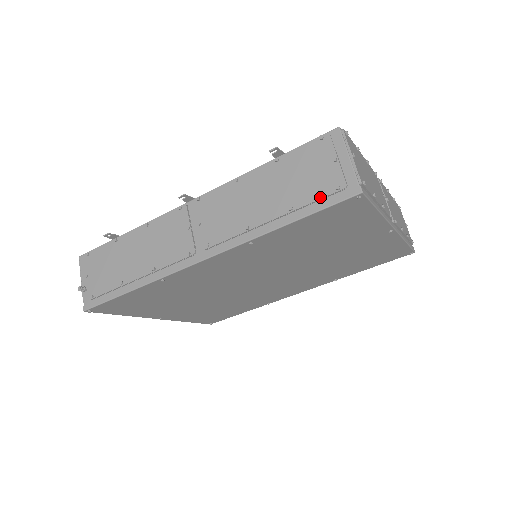
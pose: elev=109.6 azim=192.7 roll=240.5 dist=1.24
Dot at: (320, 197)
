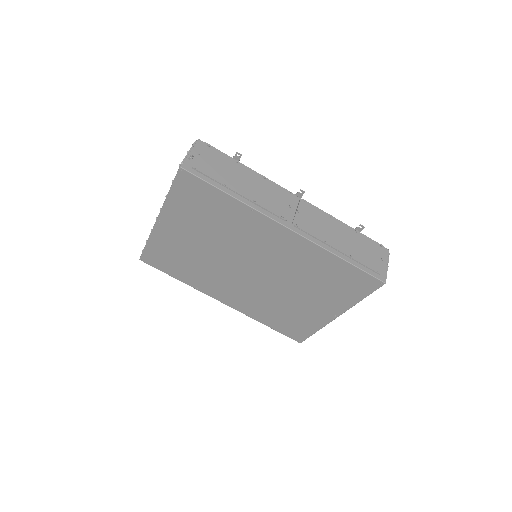
Dot at: (368, 266)
